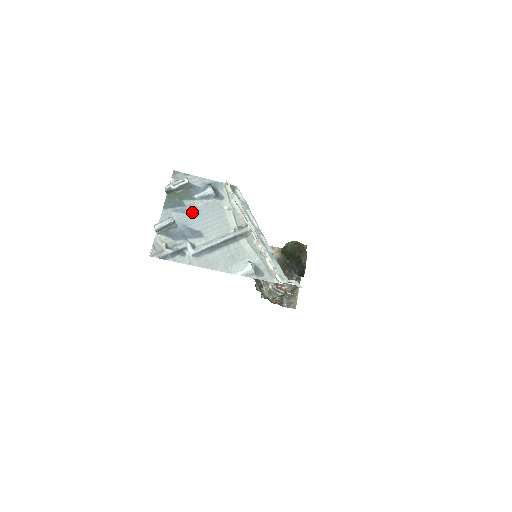
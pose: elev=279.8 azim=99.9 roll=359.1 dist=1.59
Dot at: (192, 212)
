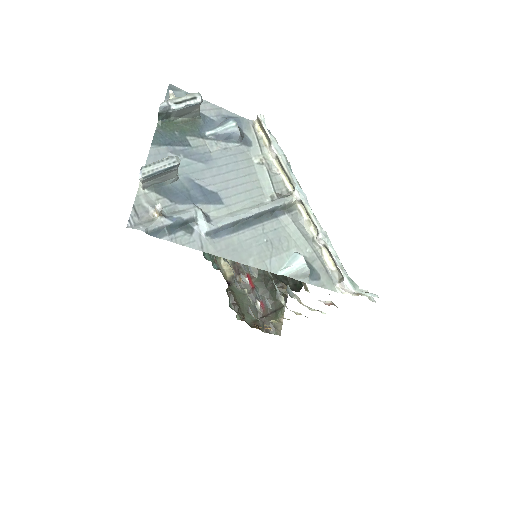
Dot at: (202, 158)
